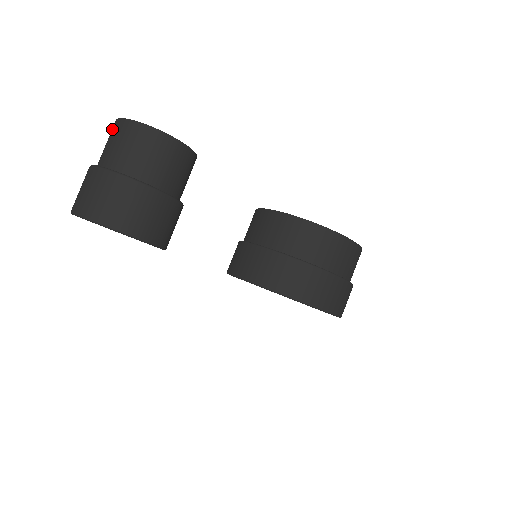
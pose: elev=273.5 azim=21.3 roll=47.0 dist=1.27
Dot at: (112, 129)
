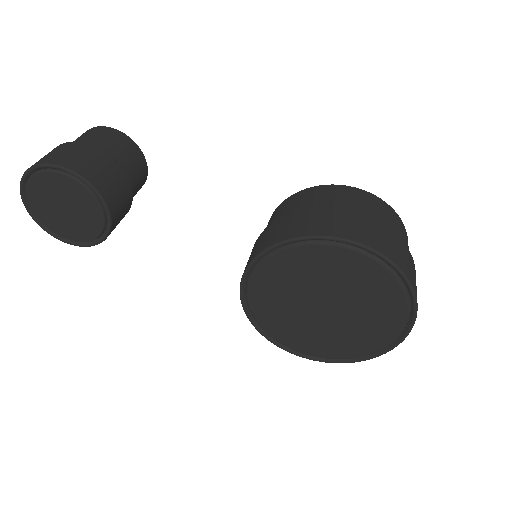
Dot at: occluded
